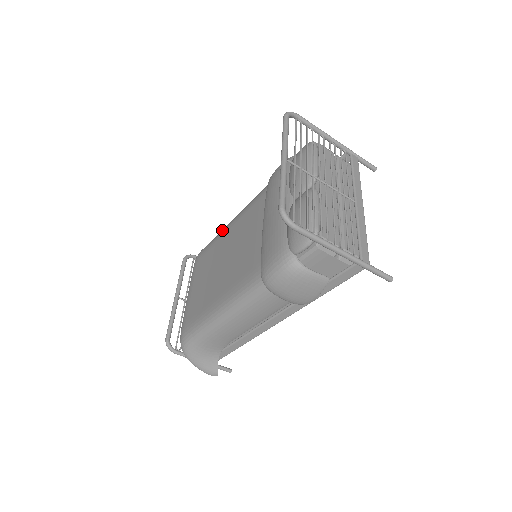
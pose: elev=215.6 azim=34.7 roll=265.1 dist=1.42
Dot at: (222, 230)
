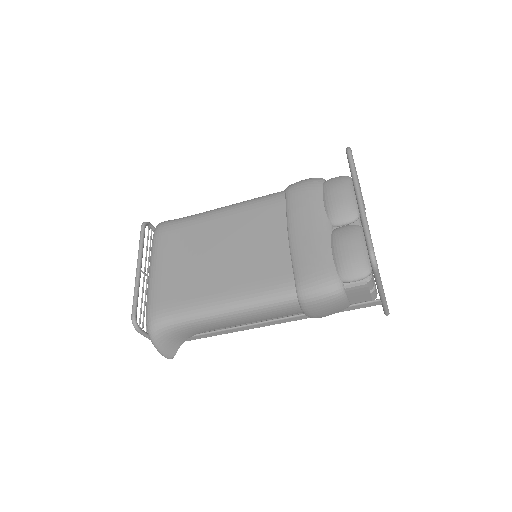
Dot at: (206, 213)
